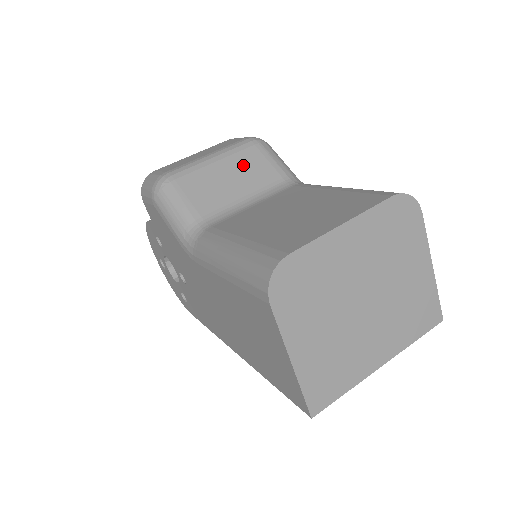
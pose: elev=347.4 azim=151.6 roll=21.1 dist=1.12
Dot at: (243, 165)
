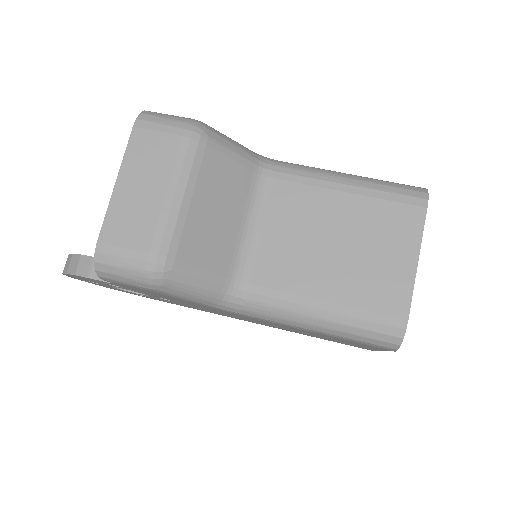
Dot at: (216, 184)
